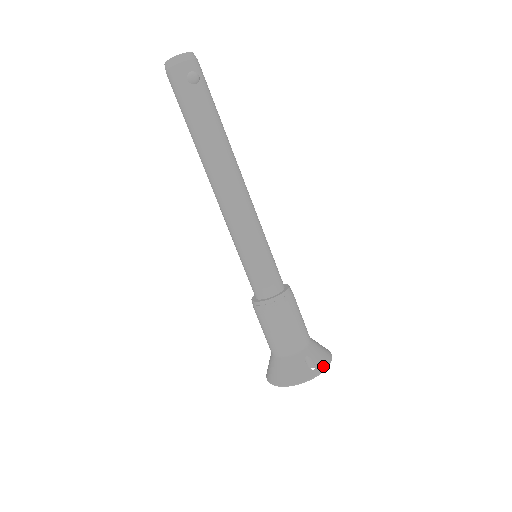
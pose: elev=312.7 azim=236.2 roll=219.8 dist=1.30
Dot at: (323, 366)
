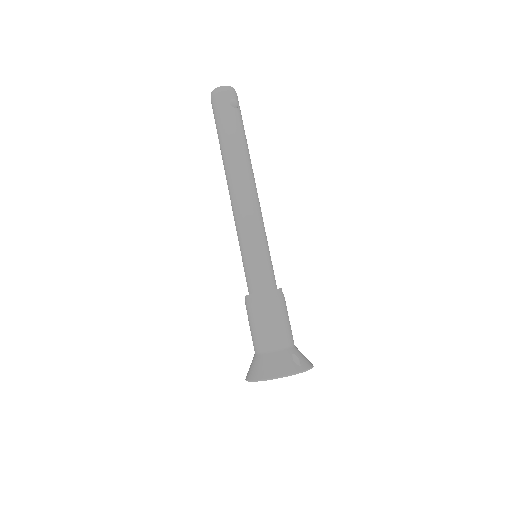
Dot at: (308, 366)
